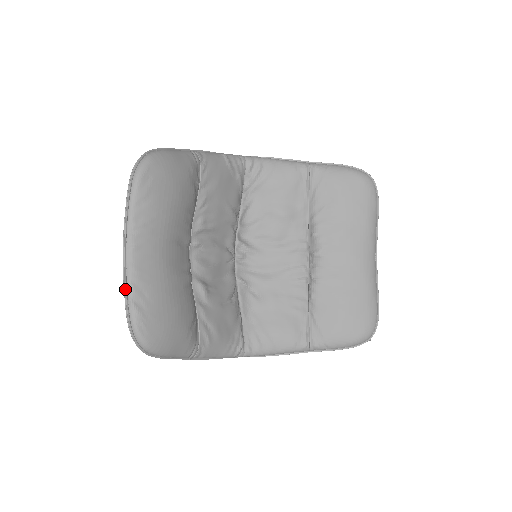
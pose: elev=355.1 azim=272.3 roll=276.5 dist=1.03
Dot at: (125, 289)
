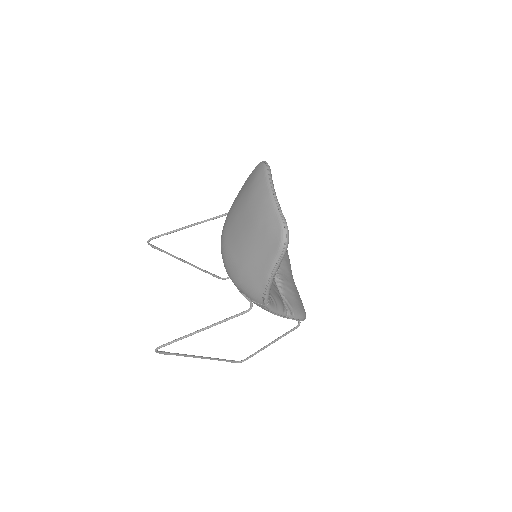
Dot at: (279, 207)
